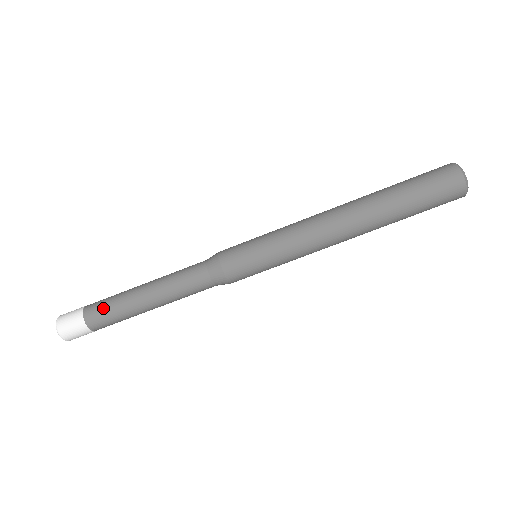
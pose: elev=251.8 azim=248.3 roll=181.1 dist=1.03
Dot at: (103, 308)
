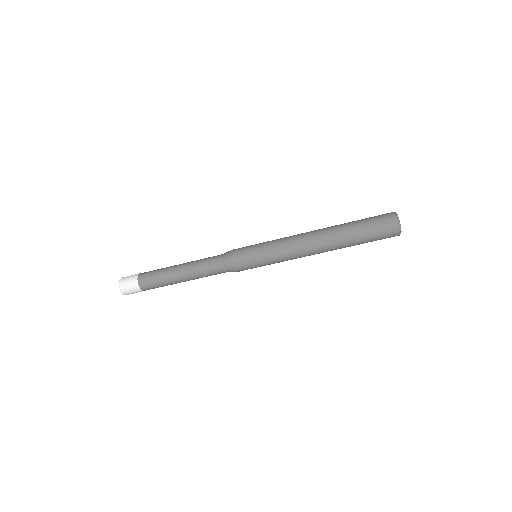
Dot at: (151, 275)
